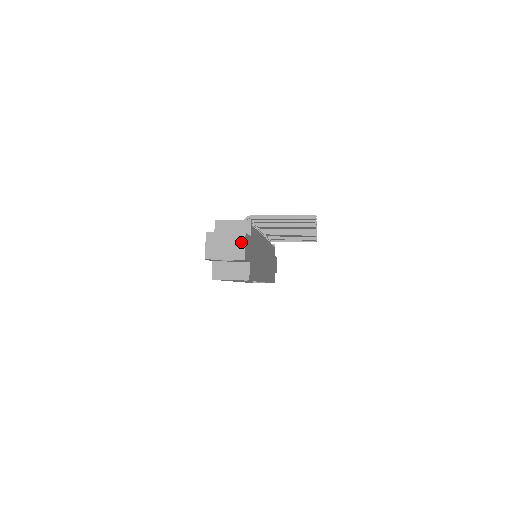
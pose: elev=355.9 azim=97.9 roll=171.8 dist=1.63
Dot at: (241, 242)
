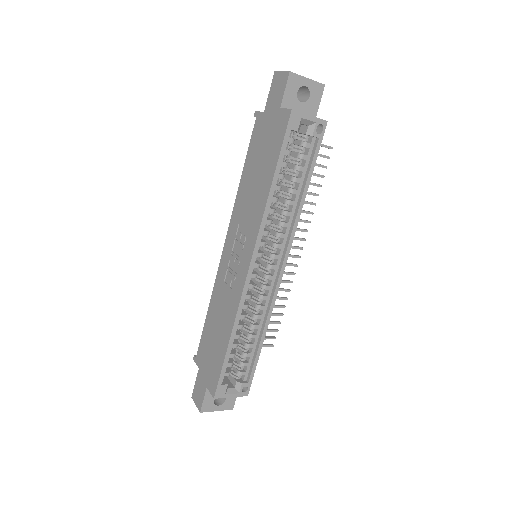
Dot at: occluded
